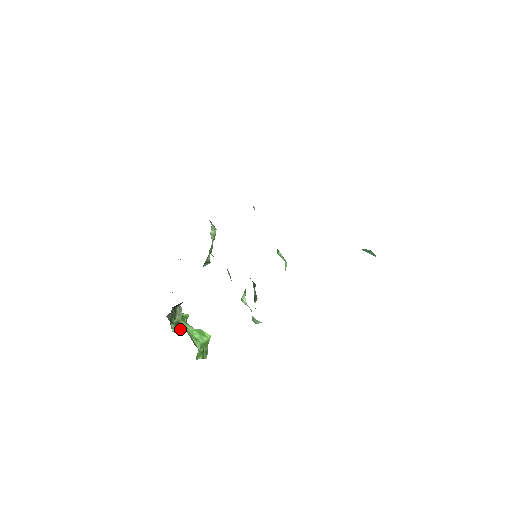
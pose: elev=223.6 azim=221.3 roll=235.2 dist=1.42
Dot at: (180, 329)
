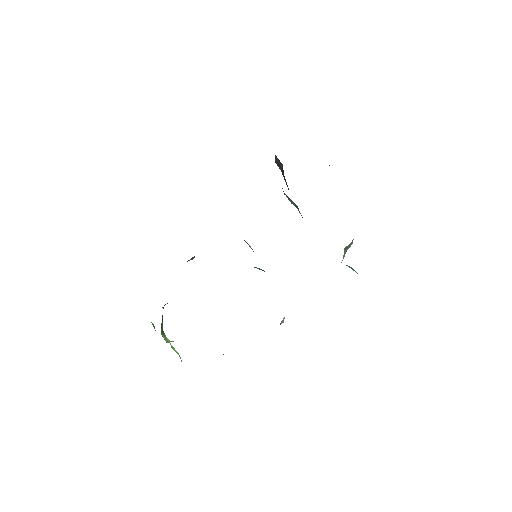
Dot at: (165, 337)
